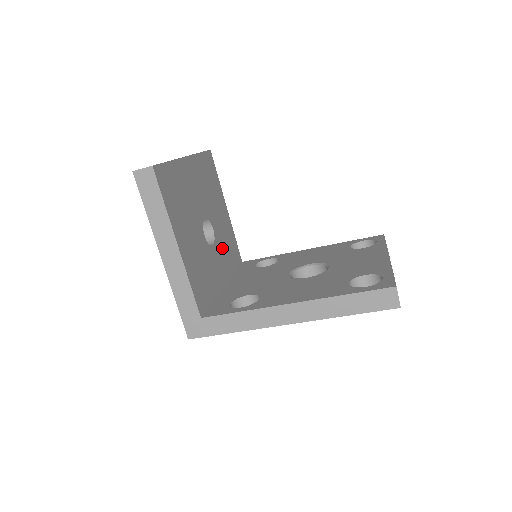
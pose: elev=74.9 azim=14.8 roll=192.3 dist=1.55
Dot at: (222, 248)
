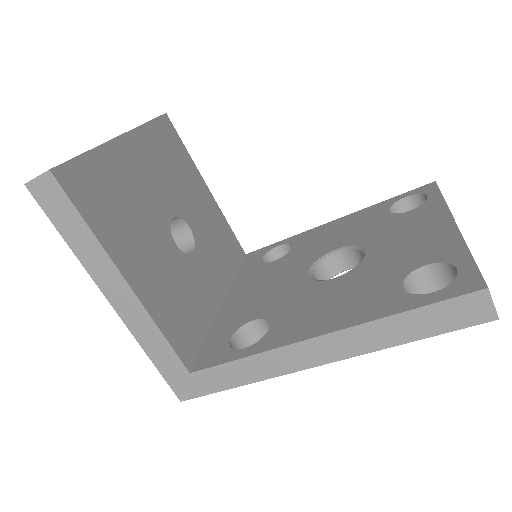
Dot at: (210, 249)
